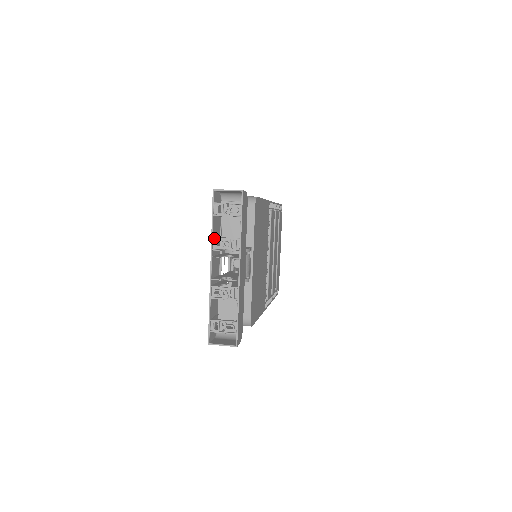
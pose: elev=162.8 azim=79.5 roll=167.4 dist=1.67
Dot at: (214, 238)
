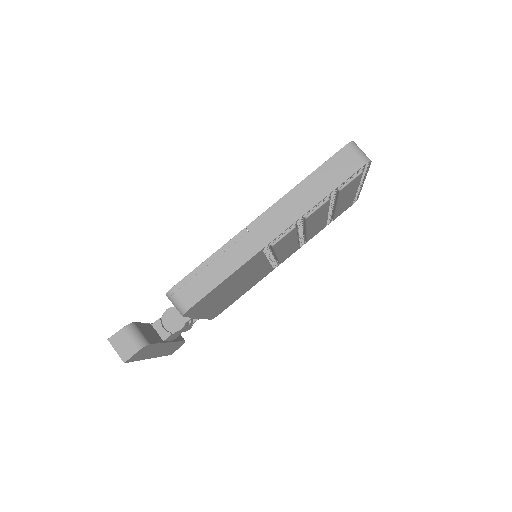
Dot at: occluded
